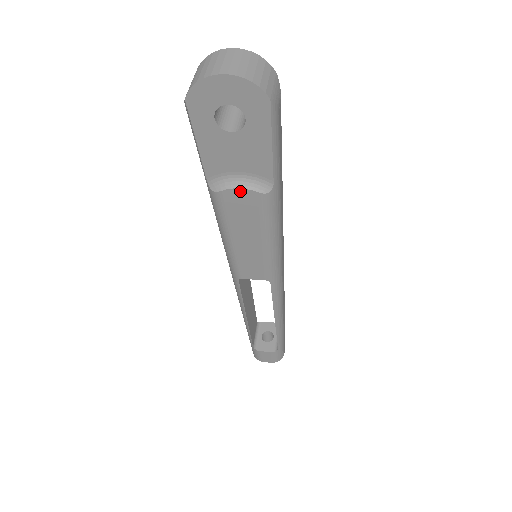
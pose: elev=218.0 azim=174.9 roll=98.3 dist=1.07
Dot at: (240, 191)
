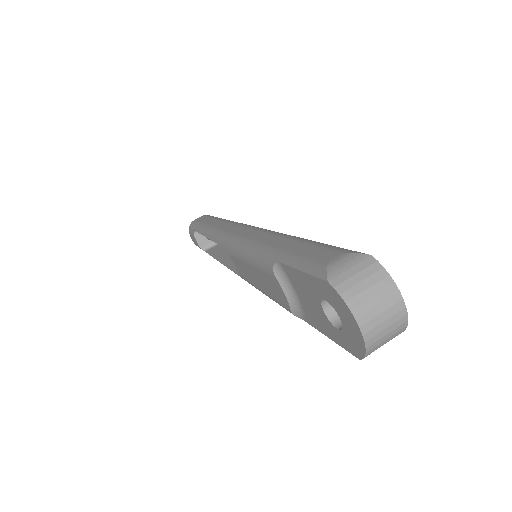
Dot at: (284, 295)
